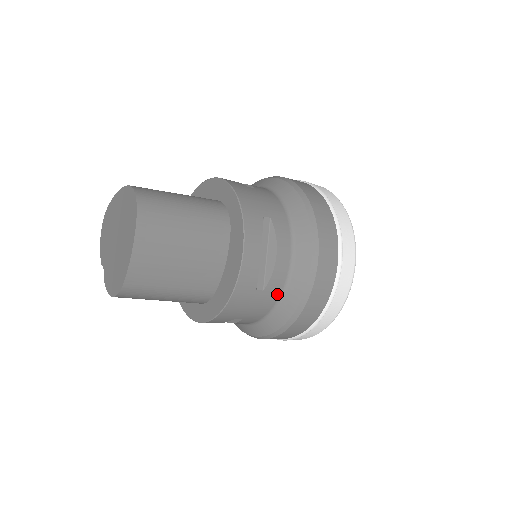
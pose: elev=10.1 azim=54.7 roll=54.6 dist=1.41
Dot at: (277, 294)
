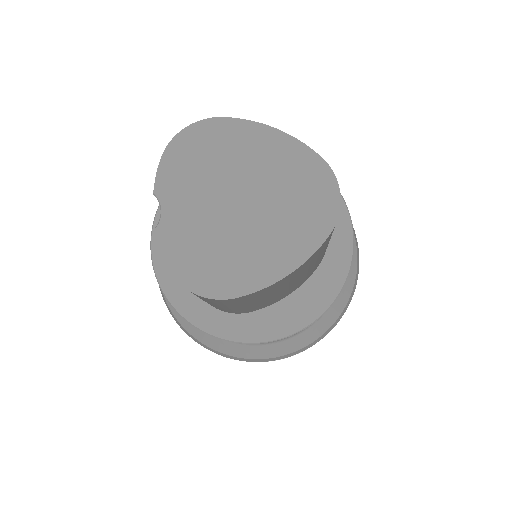
Dot at: occluded
